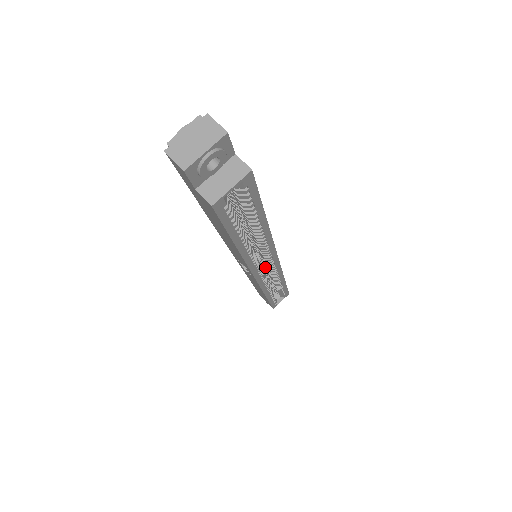
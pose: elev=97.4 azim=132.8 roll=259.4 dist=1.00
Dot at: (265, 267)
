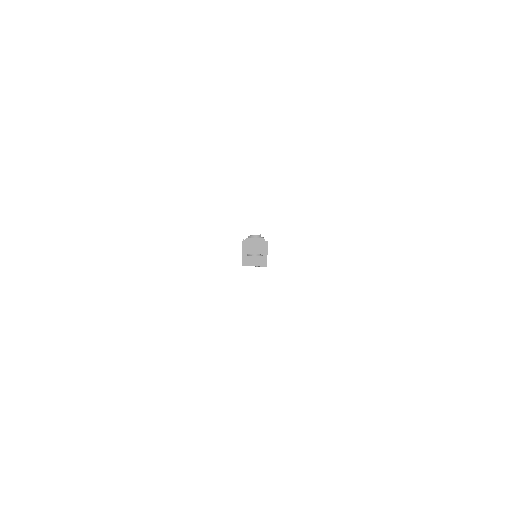
Dot at: occluded
